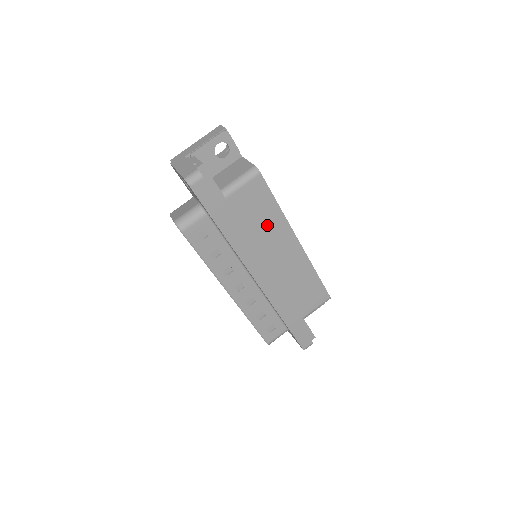
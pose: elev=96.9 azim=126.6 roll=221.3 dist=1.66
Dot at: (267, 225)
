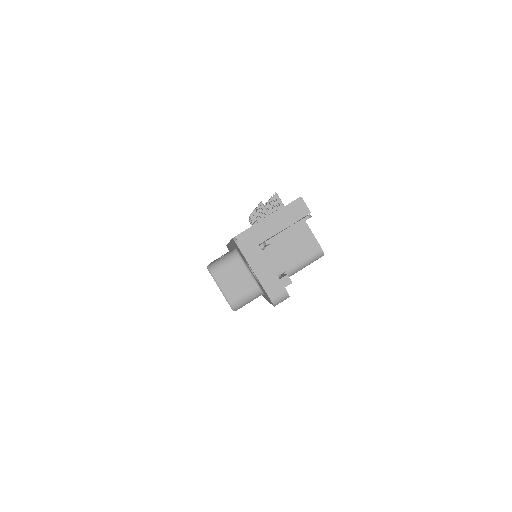
Dot at: occluded
